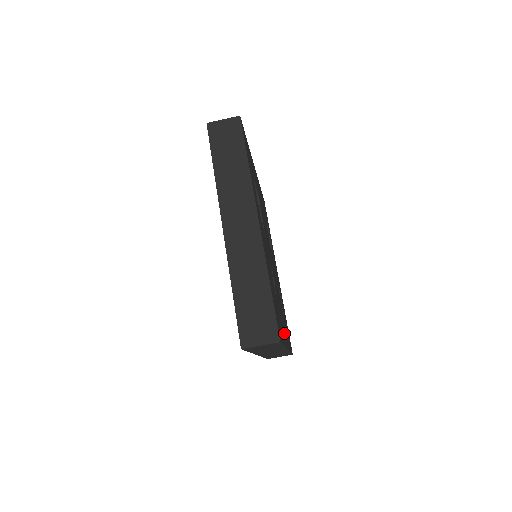
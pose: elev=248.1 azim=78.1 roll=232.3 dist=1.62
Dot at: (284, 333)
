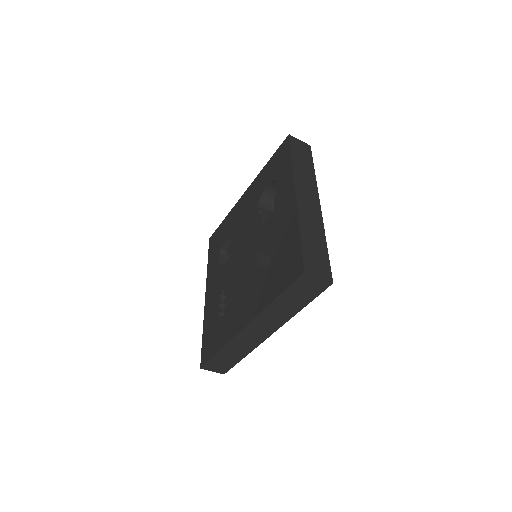
Dot at: occluded
